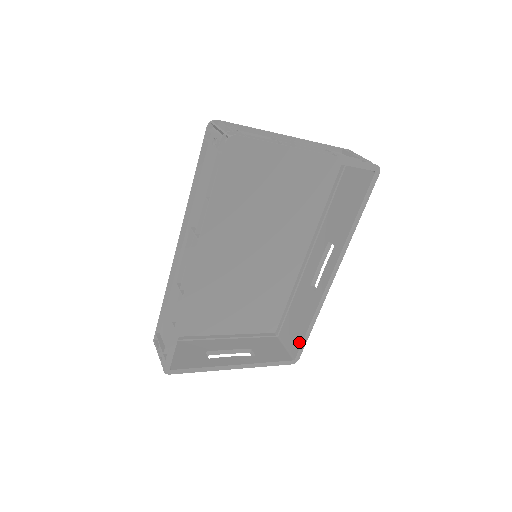
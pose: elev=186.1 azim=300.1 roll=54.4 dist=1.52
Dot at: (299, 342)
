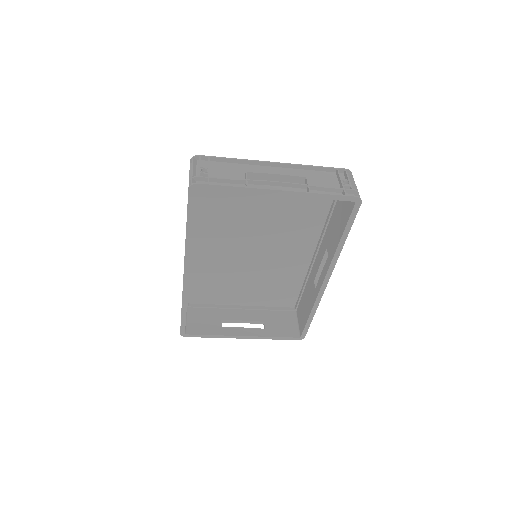
Dot at: (304, 325)
